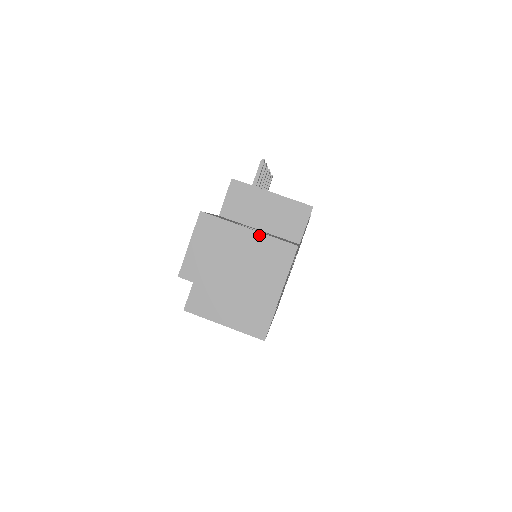
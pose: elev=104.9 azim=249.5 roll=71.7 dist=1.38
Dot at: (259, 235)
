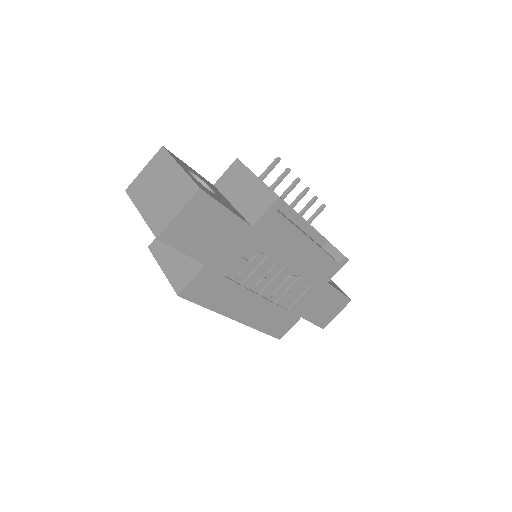
Dot at: (183, 172)
